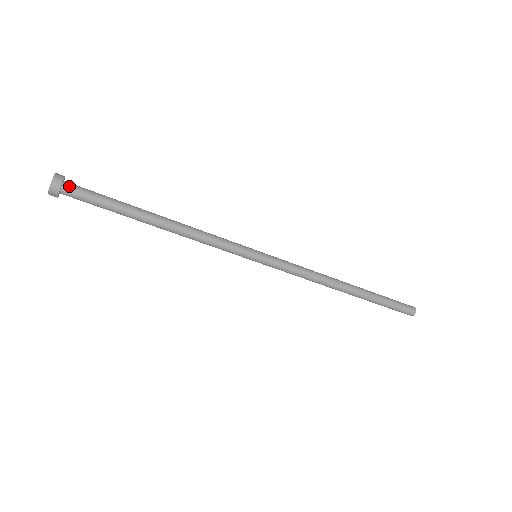
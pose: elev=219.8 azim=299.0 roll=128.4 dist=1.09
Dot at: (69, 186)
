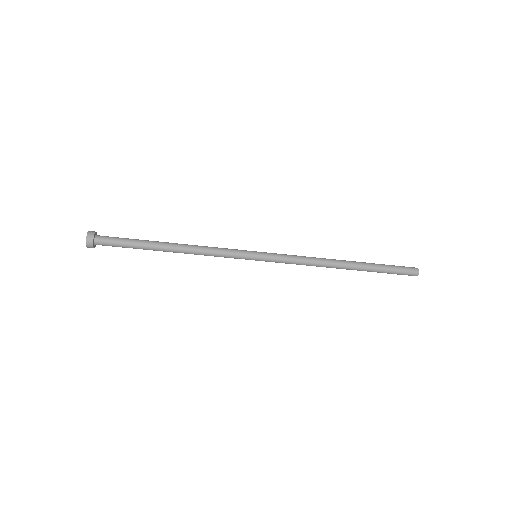
Dot at: (99, 239)
